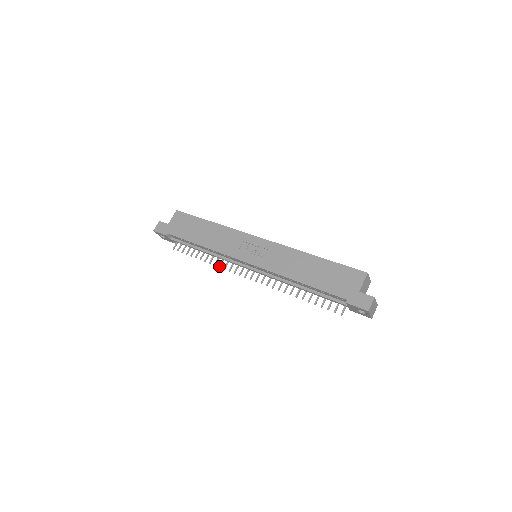
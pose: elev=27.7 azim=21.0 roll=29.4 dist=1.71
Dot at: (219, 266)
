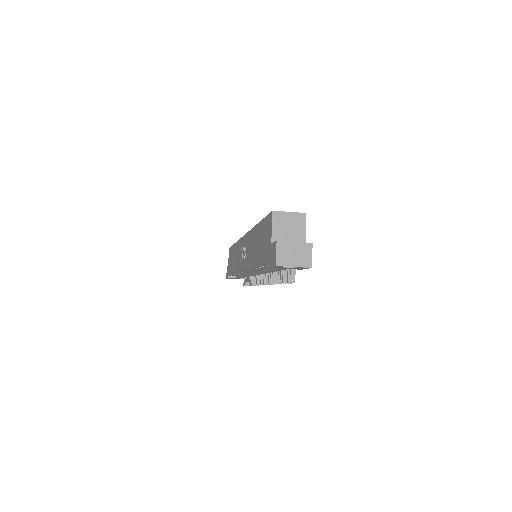
Dot at: occluded
